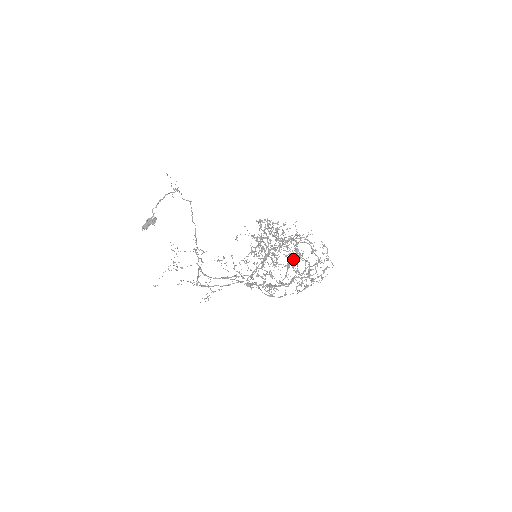
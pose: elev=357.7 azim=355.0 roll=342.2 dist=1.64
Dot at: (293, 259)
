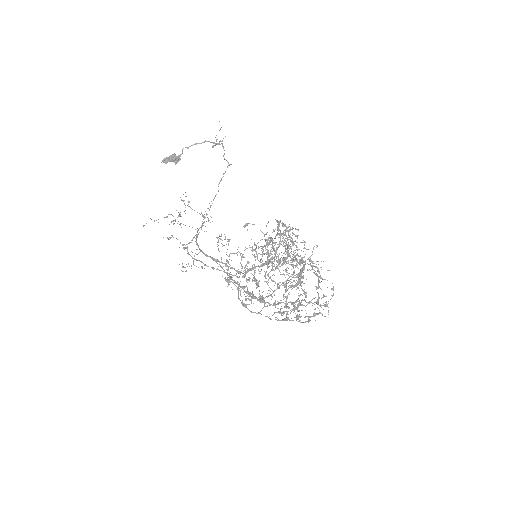
Dot at: (292, 282)
